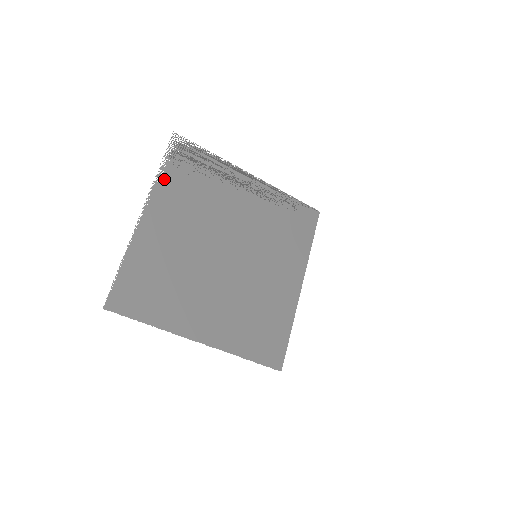
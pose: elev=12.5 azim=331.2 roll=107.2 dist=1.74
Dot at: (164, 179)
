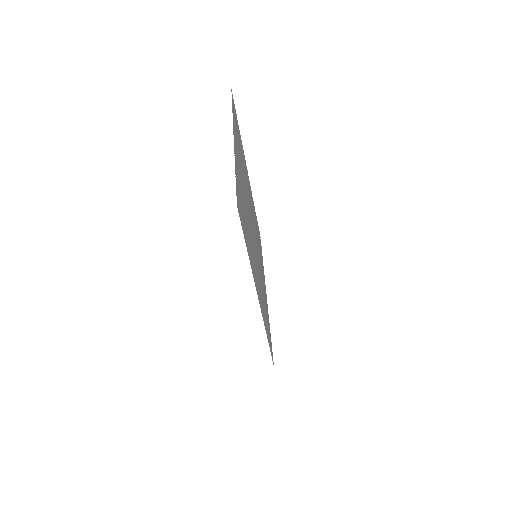
Dot at: (254, 207)
